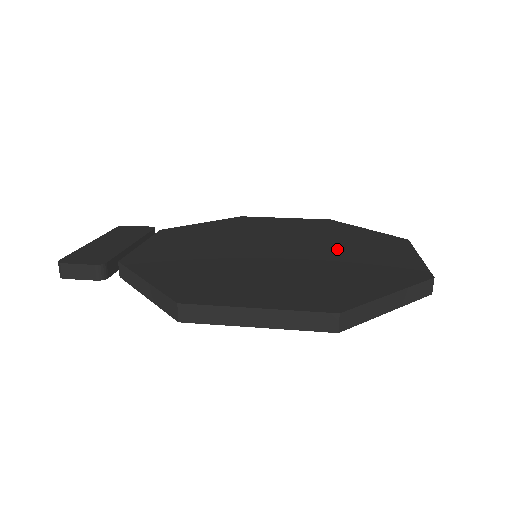
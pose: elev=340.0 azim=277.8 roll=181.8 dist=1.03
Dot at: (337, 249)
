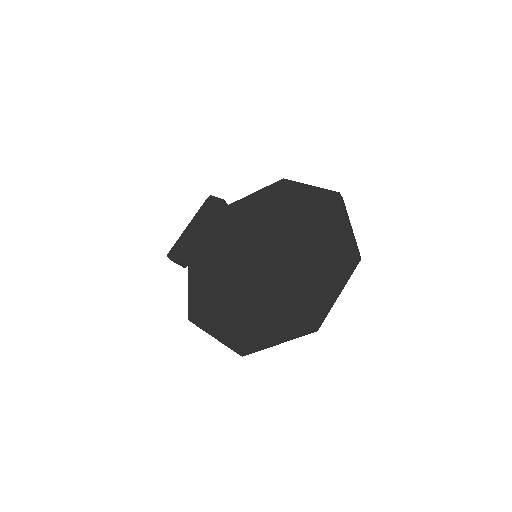
Dot at: (295, 264)
